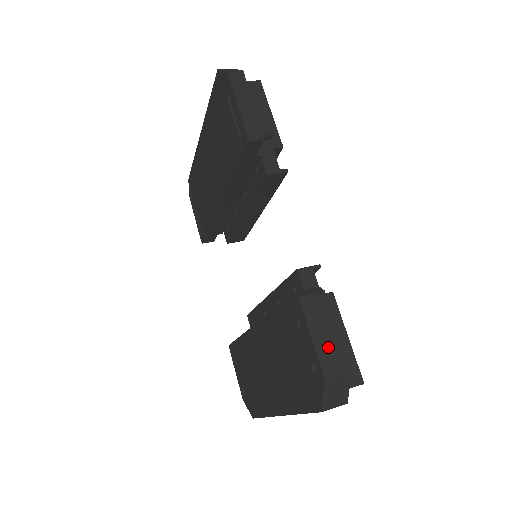
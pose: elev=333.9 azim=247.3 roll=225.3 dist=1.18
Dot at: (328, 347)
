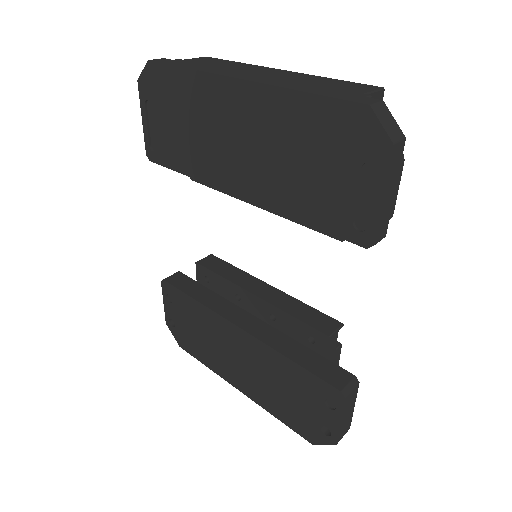
Dot at: (346, 423)
